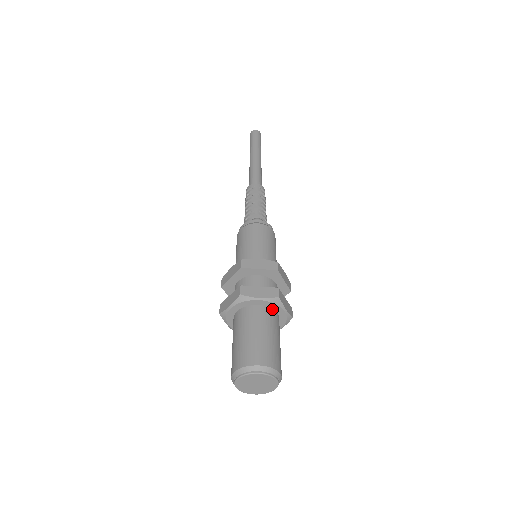
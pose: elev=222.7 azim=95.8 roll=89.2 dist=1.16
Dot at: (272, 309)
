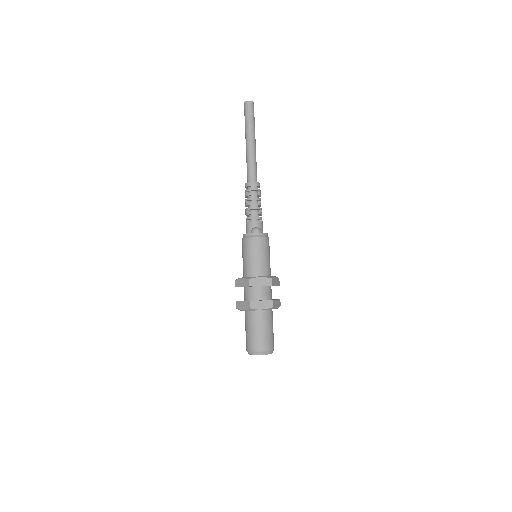
Dot at: (269, 310)
